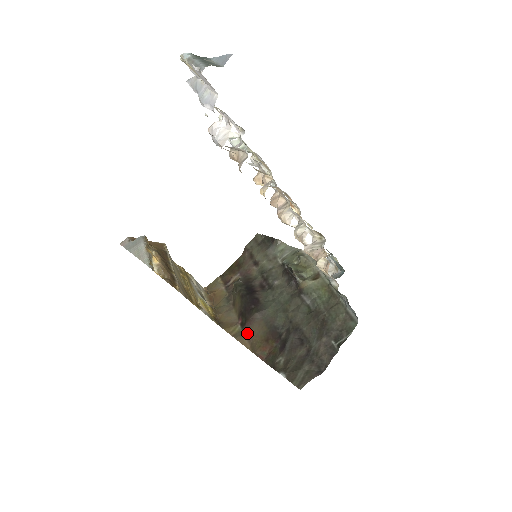
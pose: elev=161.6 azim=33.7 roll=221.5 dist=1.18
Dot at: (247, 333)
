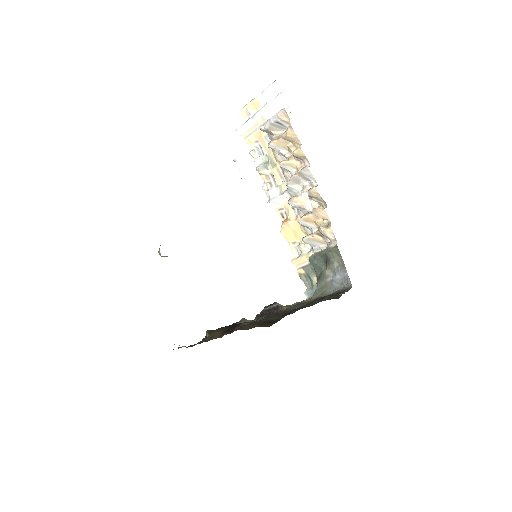
Dot at: (240, 328)
